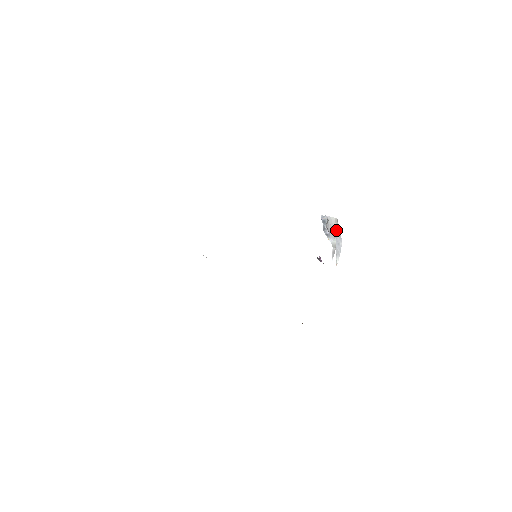
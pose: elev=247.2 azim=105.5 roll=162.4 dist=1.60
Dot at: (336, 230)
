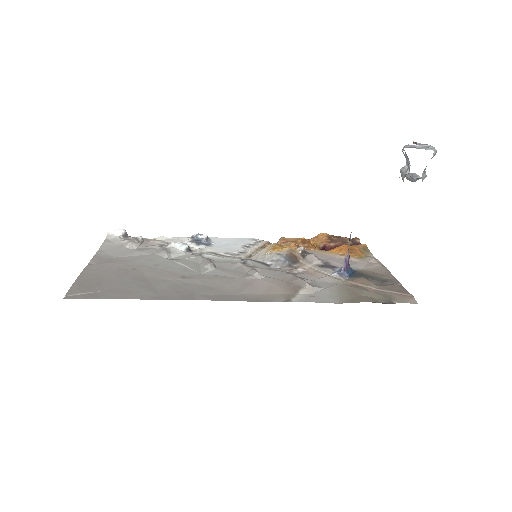
Dot at: occluded
